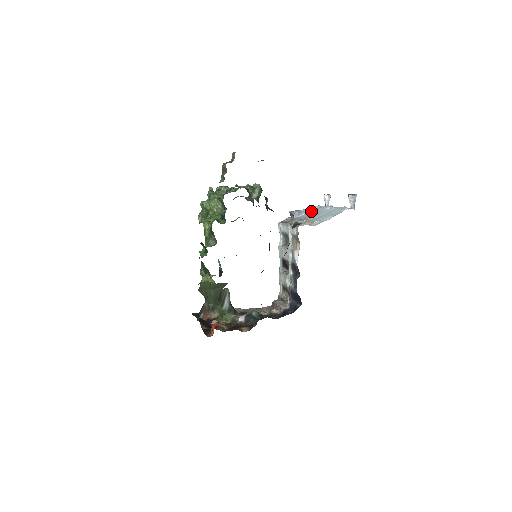
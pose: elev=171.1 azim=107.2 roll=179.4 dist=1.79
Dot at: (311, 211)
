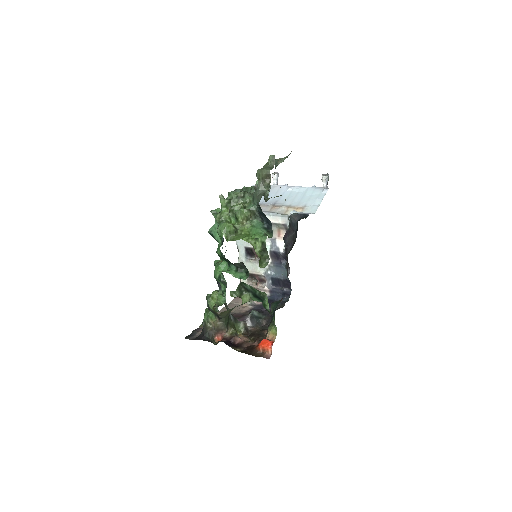
Dot at: occluded
